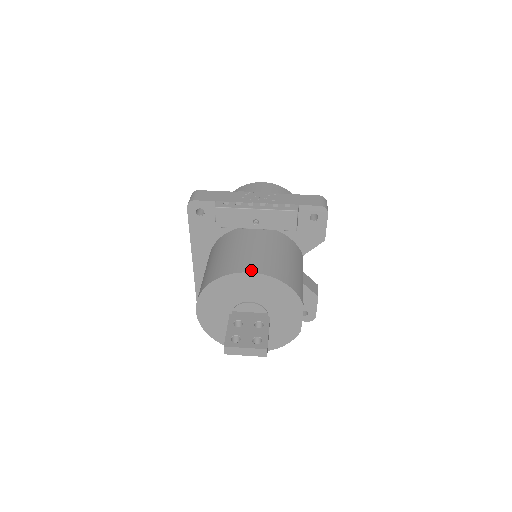
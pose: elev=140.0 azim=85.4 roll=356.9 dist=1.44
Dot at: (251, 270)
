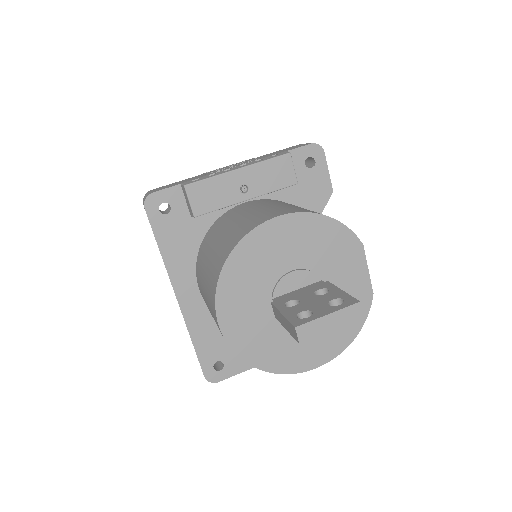
Dot at: (276, 215)
